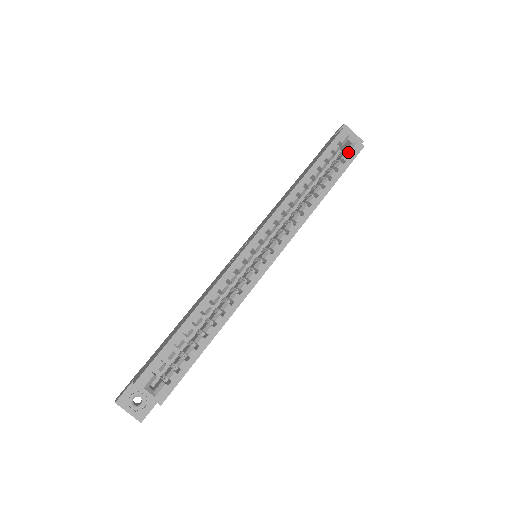
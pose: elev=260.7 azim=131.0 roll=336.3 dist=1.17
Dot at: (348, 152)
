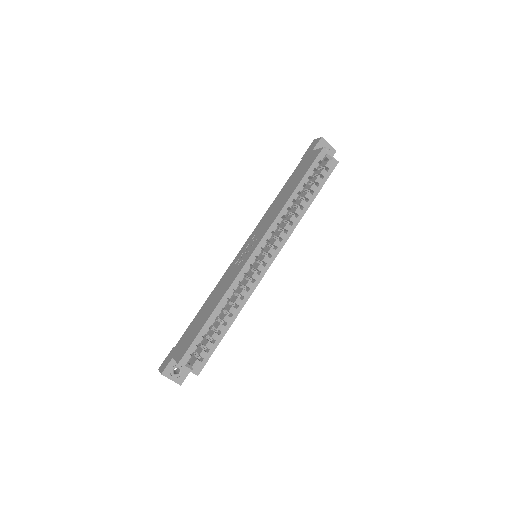
Dot at: (326, 167)
